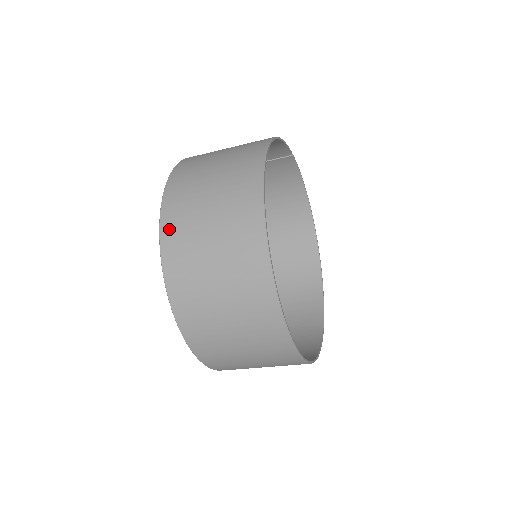
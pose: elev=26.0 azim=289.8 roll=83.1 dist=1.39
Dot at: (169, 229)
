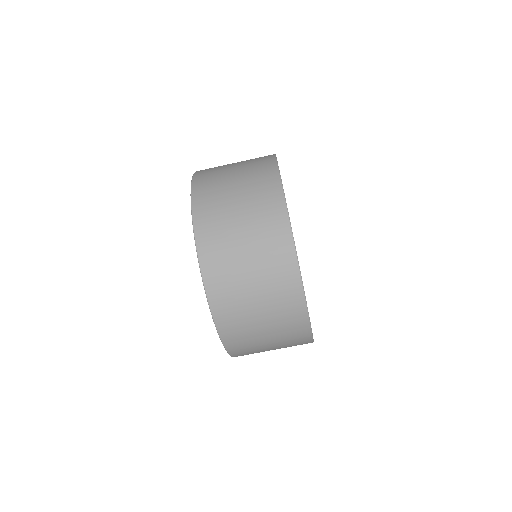
Dot at: (203, 170)
